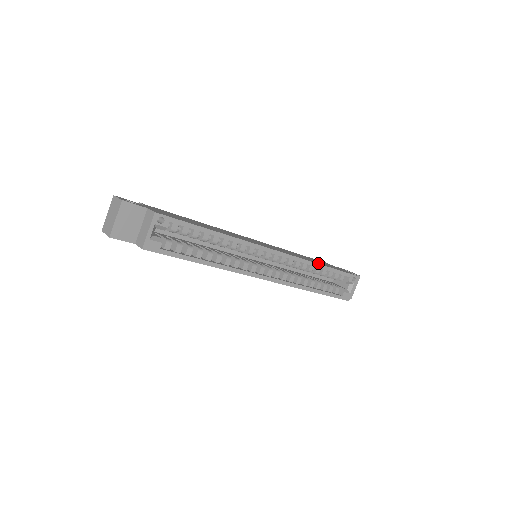
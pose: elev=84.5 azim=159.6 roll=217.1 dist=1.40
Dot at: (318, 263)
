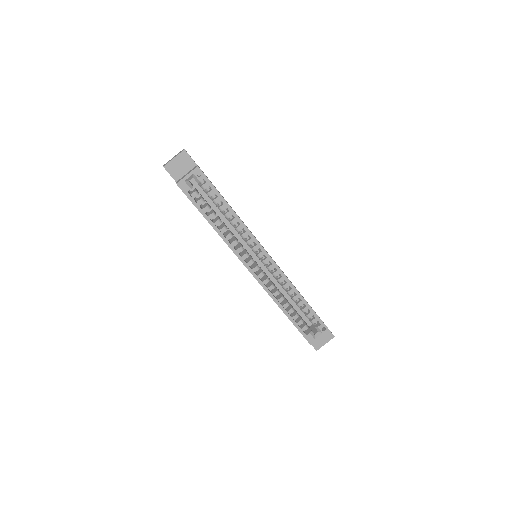
Dot at: occluded
